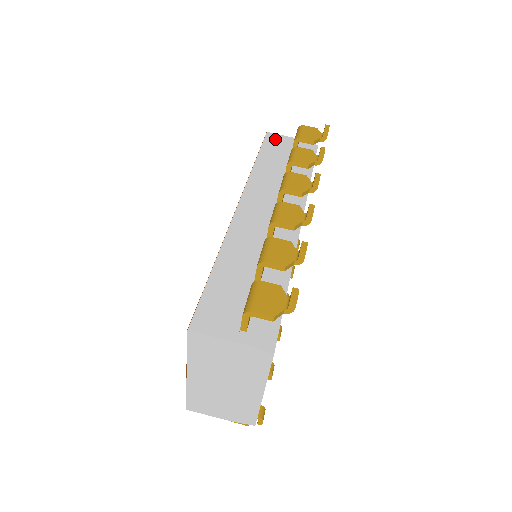
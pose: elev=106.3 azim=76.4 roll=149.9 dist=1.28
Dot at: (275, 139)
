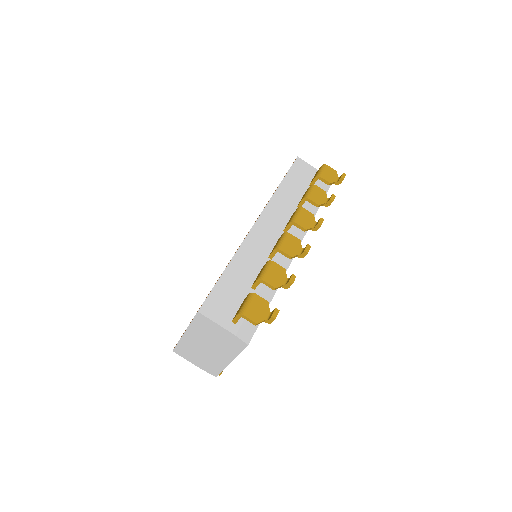
Dot at: (302, 166)
